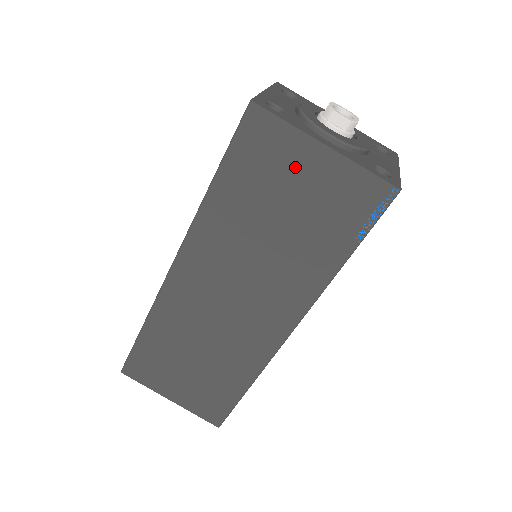
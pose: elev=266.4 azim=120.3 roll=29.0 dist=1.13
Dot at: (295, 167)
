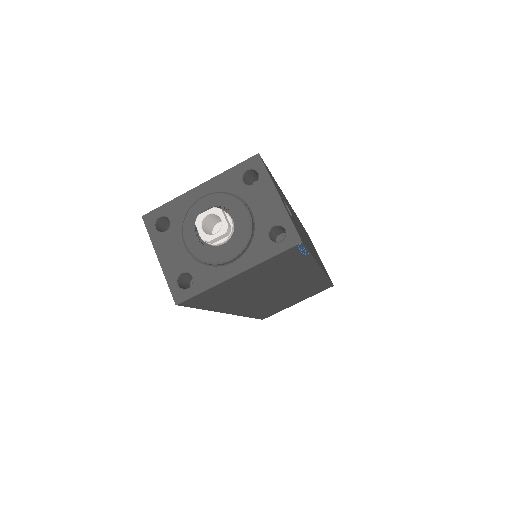
Dot at: (235, 284)
